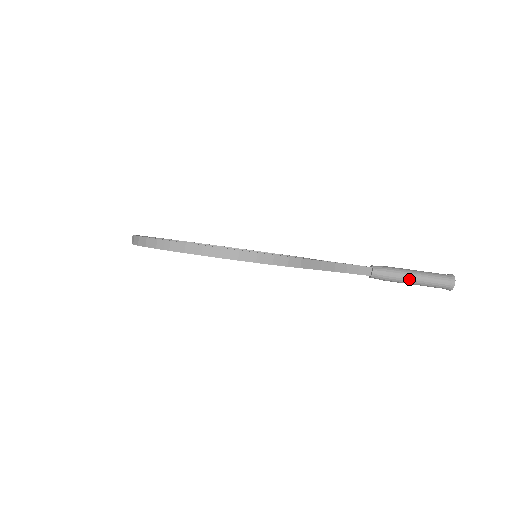
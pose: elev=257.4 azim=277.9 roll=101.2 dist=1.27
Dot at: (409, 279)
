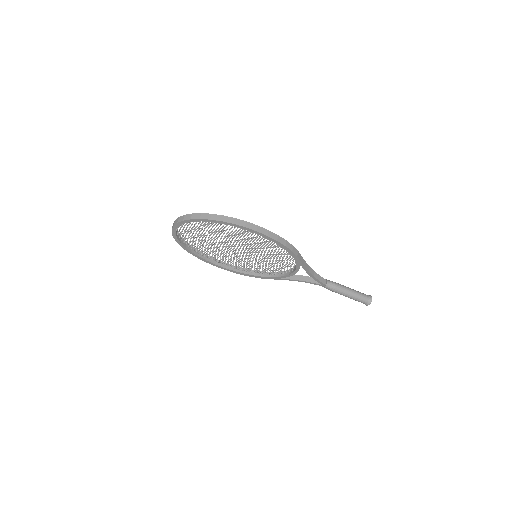
Dot at: (347, 291)
